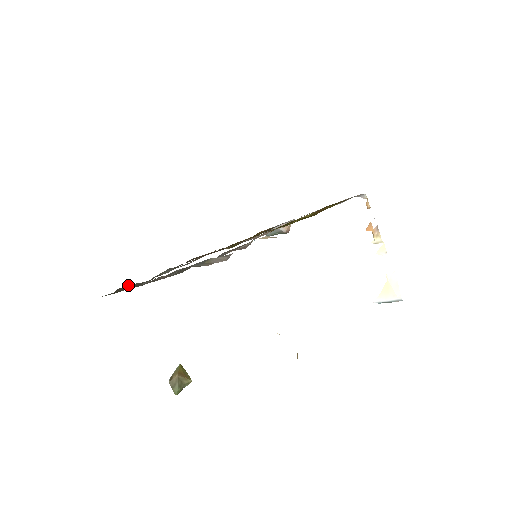
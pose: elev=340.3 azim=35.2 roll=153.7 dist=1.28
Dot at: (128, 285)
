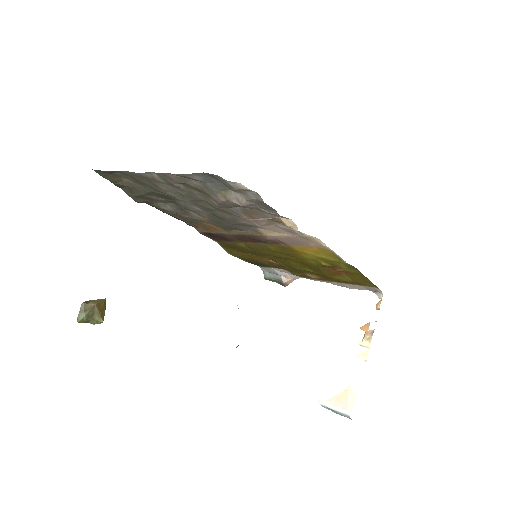
Dot at: (127, 181)
